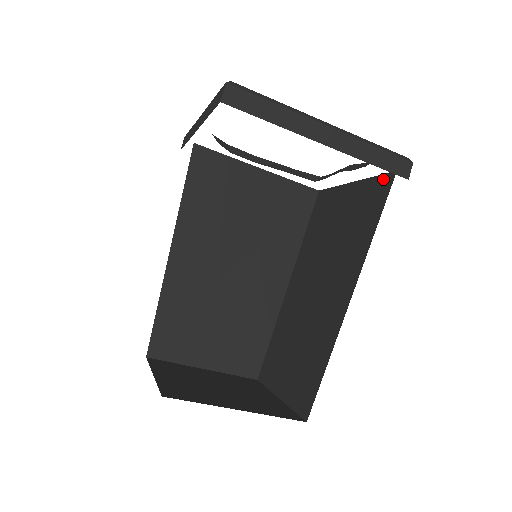
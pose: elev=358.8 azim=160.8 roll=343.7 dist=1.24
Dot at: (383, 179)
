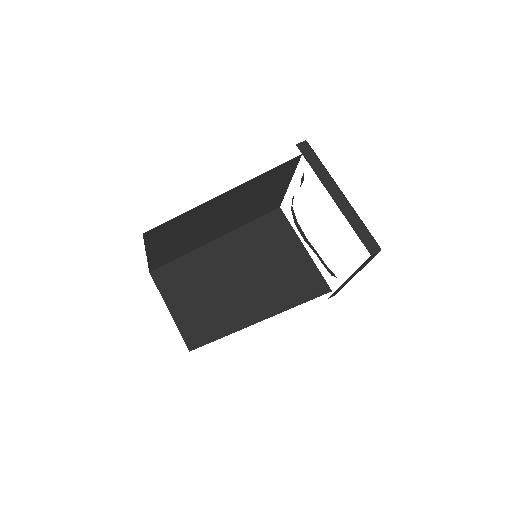
Dot at: occluded
